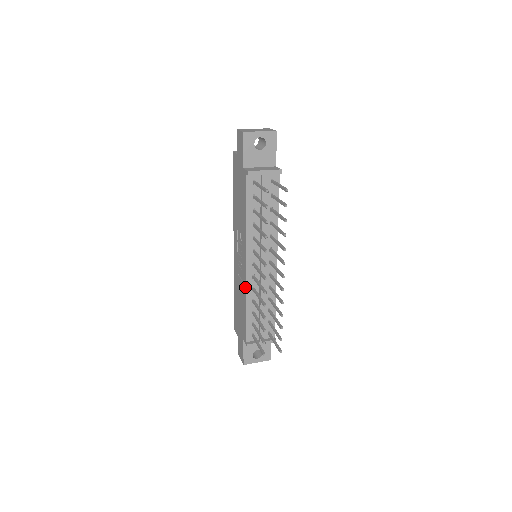
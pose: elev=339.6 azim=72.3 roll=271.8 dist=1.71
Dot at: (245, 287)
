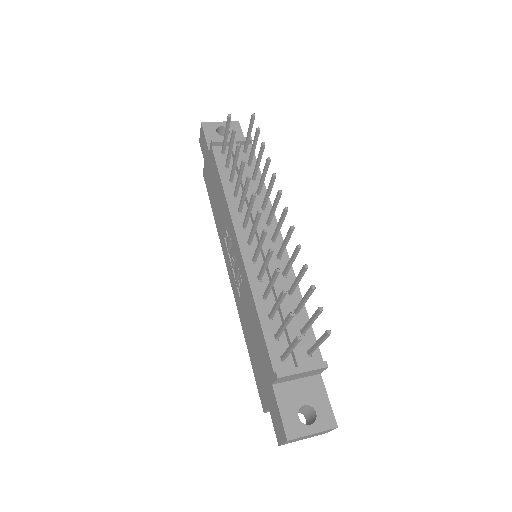
Dot at: (246, 281)
